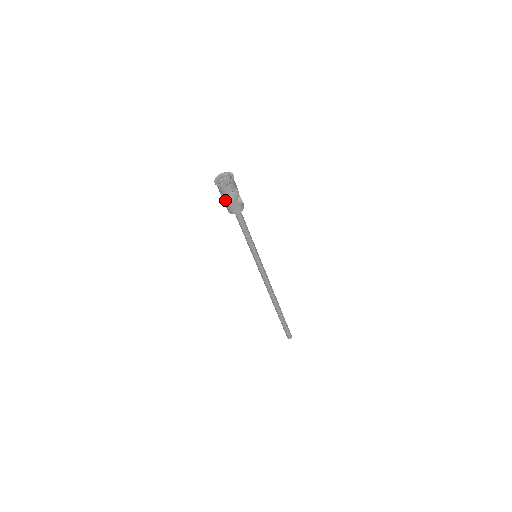
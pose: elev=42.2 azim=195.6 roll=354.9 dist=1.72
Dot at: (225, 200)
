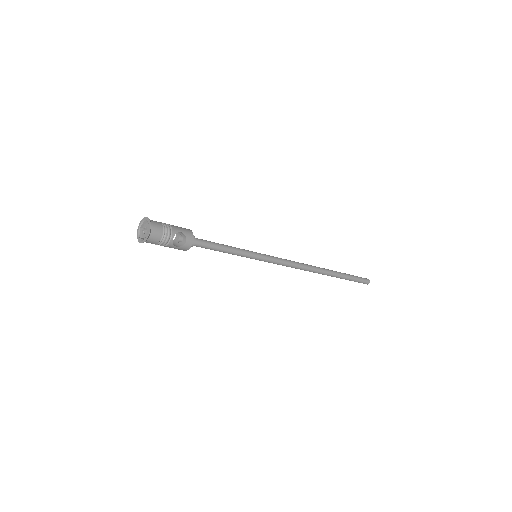
Dot at: occluded
